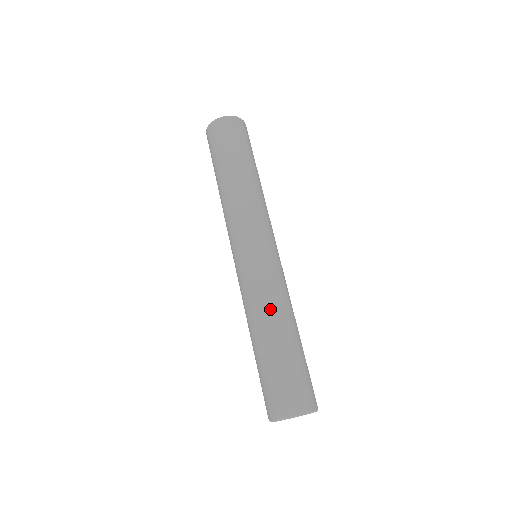
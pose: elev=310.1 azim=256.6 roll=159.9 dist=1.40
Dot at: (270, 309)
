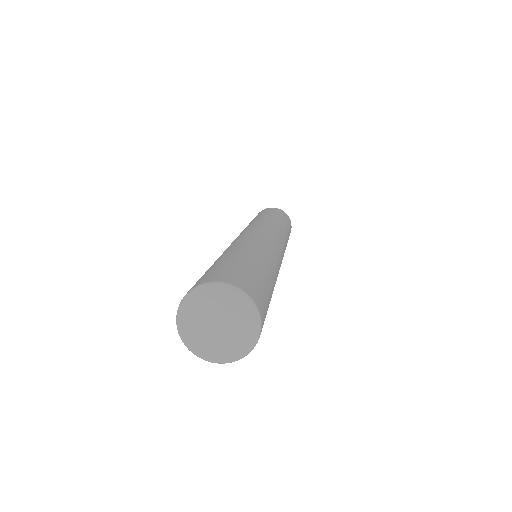
Dot at: (244, 244)
